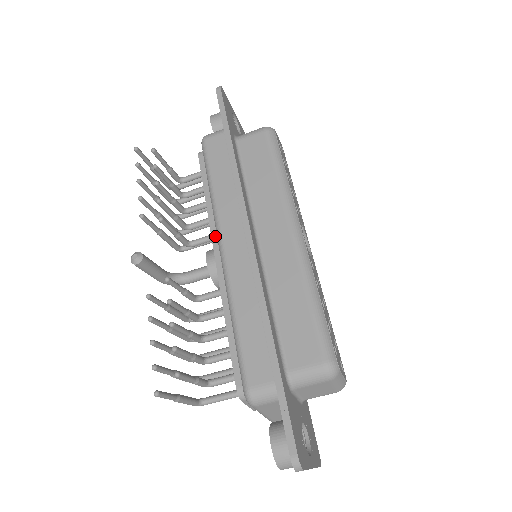
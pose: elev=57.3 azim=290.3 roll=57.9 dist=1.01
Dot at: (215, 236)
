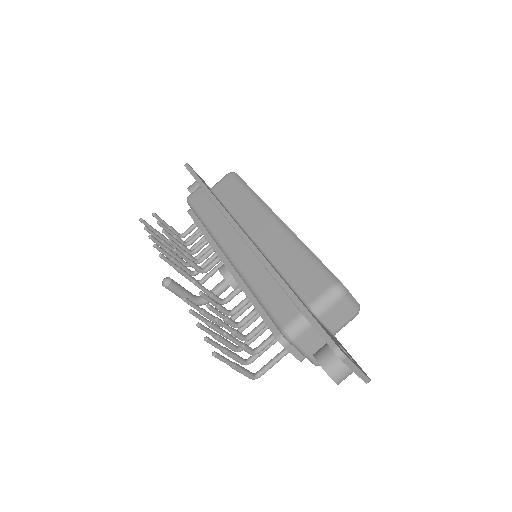
Dot at: (220, 253)
